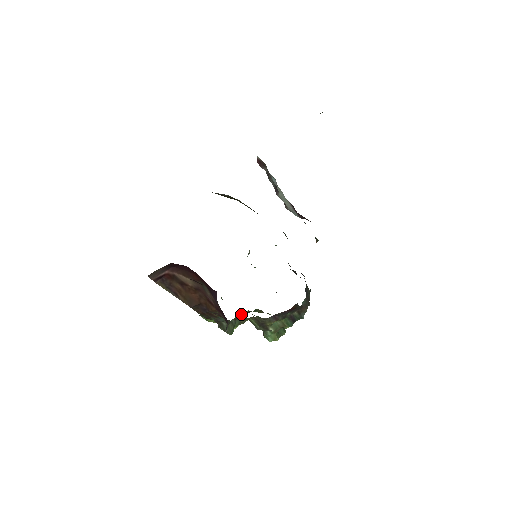
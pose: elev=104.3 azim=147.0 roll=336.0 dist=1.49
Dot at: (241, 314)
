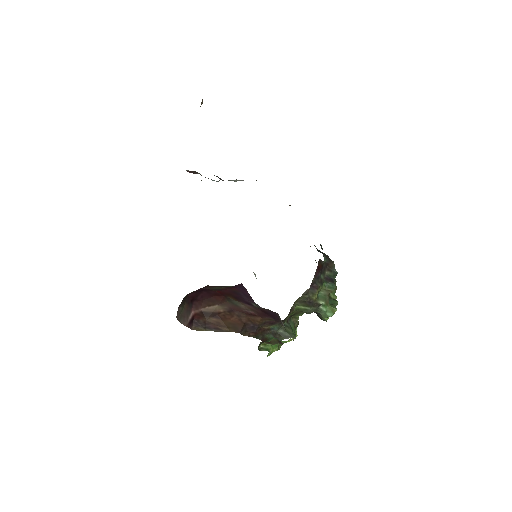
Dot at: occluded
